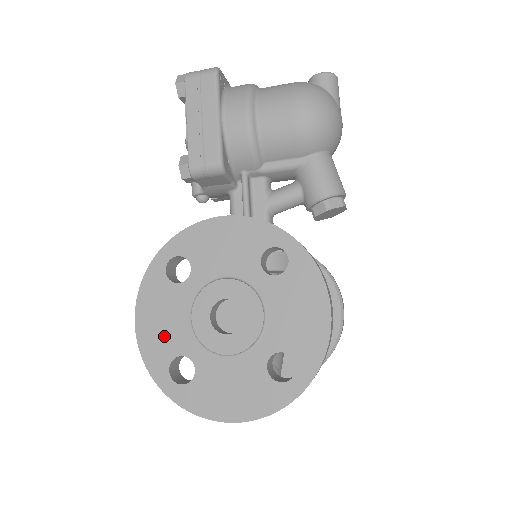
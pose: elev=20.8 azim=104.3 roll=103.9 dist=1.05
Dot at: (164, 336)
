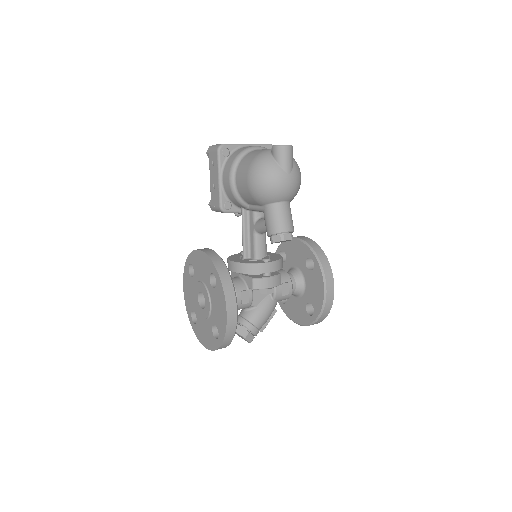
Dot at: (190, 299)
